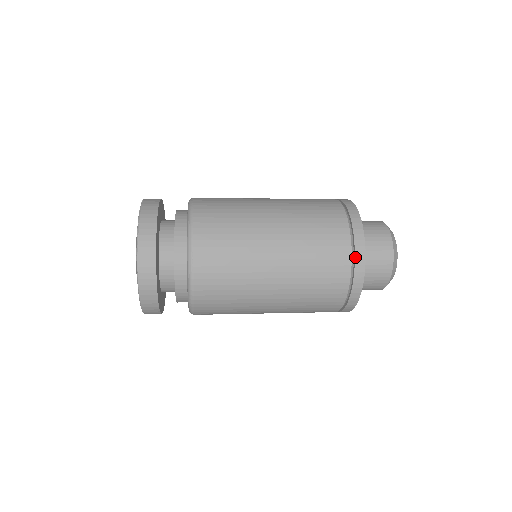
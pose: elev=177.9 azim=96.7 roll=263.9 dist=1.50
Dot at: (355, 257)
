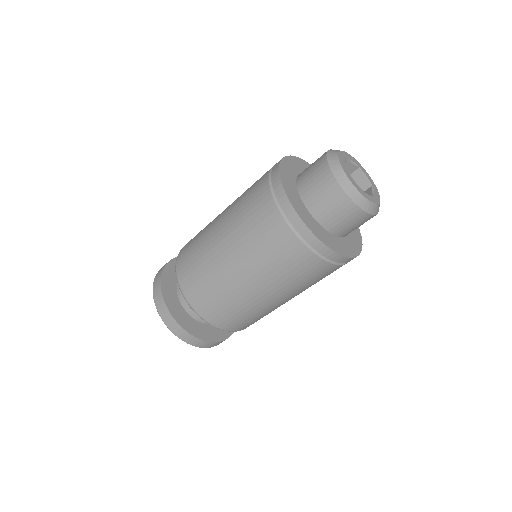
Dot at: (275, 194)
